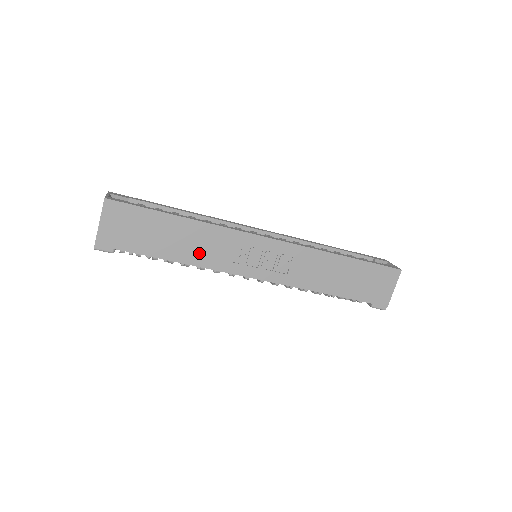
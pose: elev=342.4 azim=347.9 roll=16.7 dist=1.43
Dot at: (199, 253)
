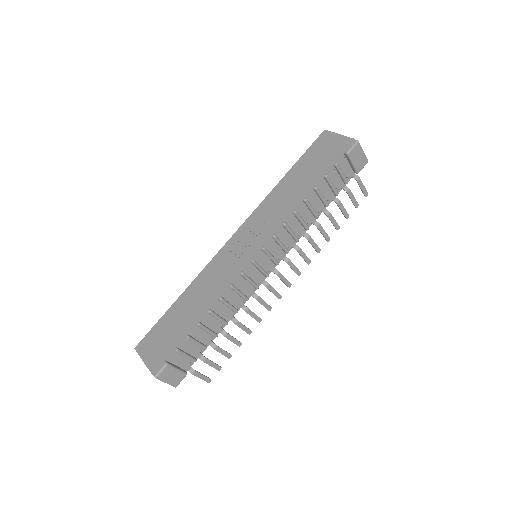
Dot at: (209, 294)
